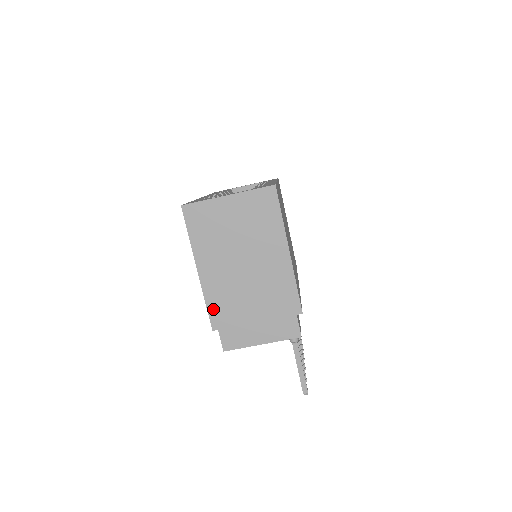
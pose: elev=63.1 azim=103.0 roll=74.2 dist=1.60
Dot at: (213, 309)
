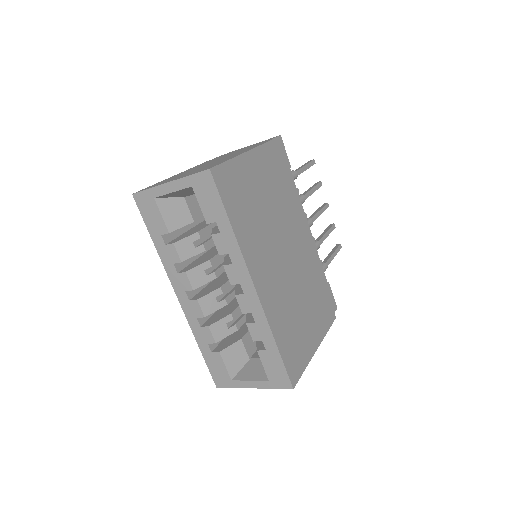
Dot at: occluded
